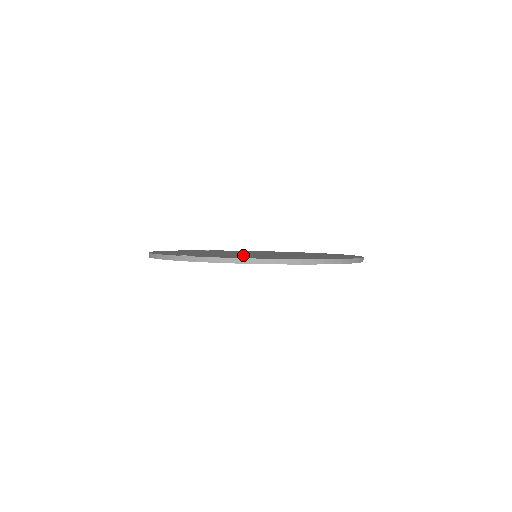
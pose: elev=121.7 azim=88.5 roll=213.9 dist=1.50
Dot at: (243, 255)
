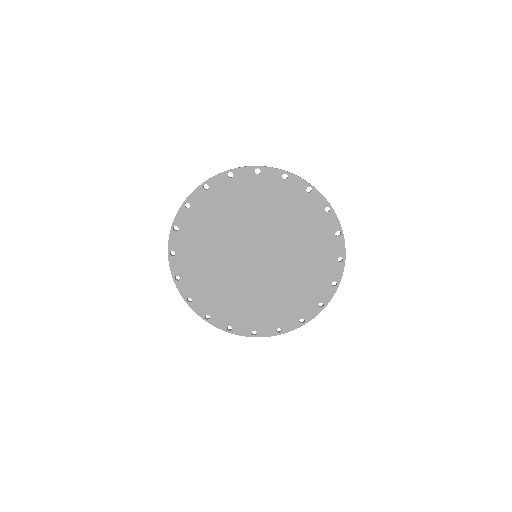
Dot at: (248, 214)
